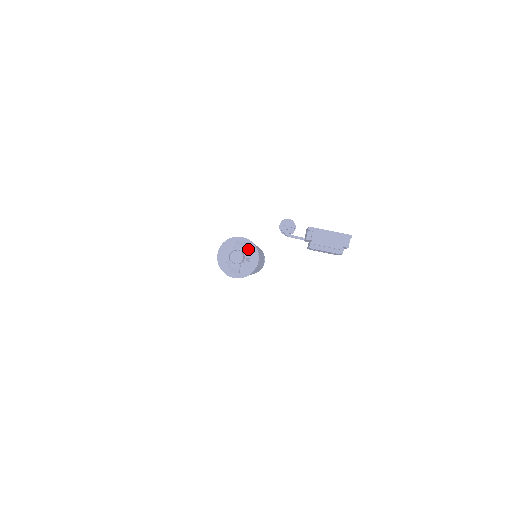
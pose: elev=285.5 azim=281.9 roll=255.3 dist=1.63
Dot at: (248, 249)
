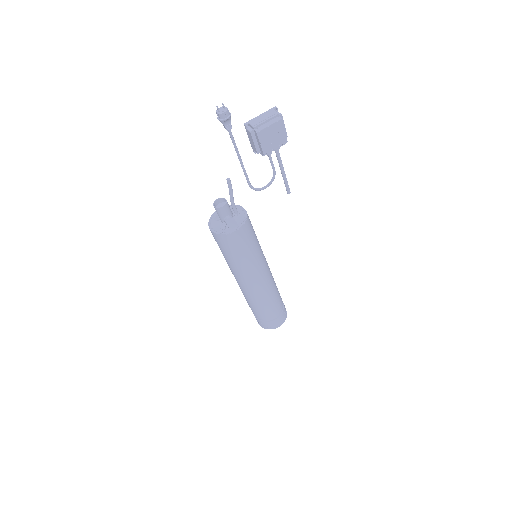
Dot at: occluded
